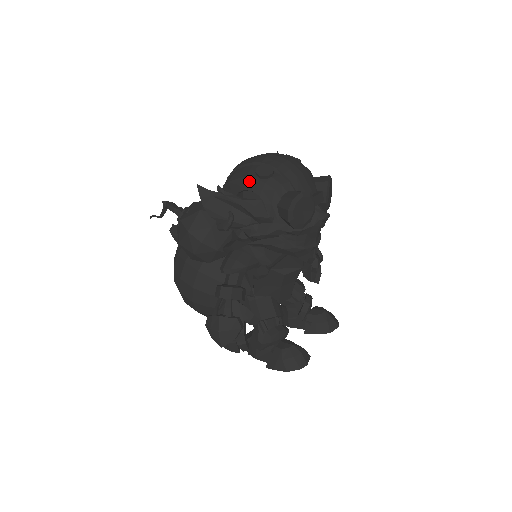
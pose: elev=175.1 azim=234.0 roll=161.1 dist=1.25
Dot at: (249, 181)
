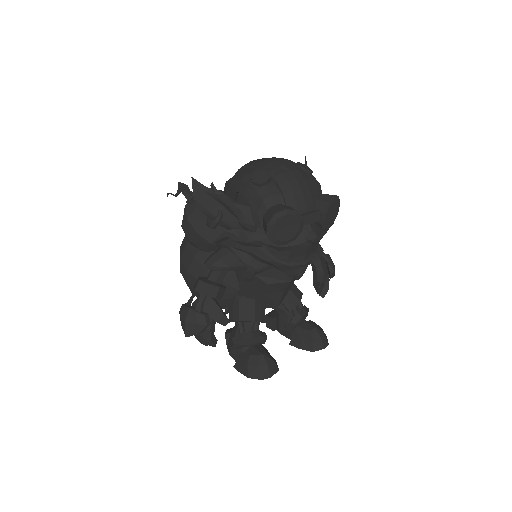
Dot at: (244, 184)
